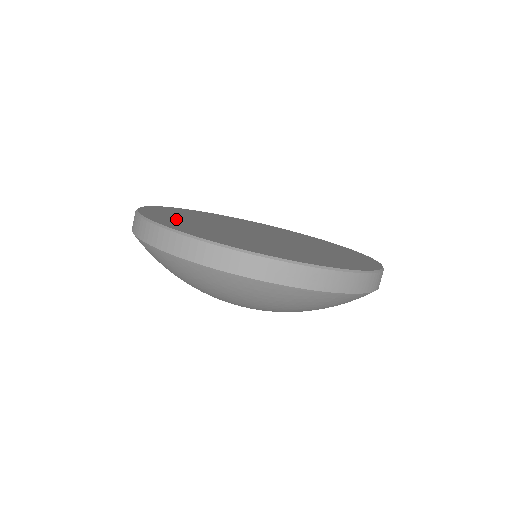
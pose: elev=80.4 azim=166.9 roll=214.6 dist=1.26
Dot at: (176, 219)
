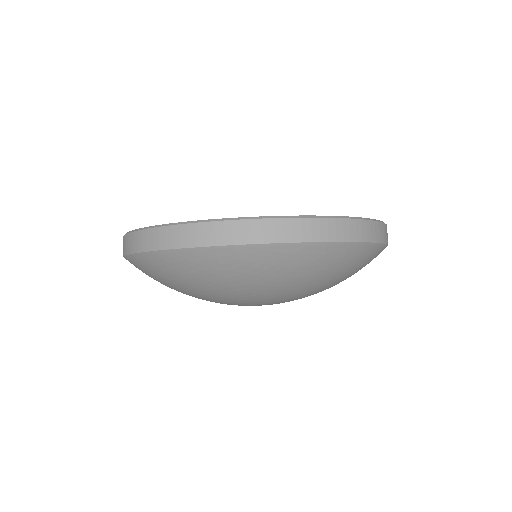
Dot at: occluded
